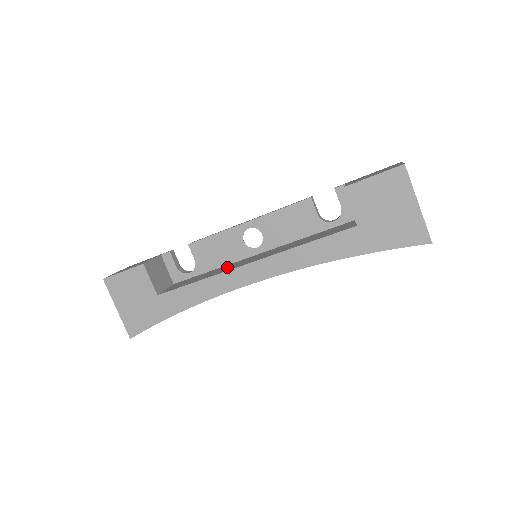
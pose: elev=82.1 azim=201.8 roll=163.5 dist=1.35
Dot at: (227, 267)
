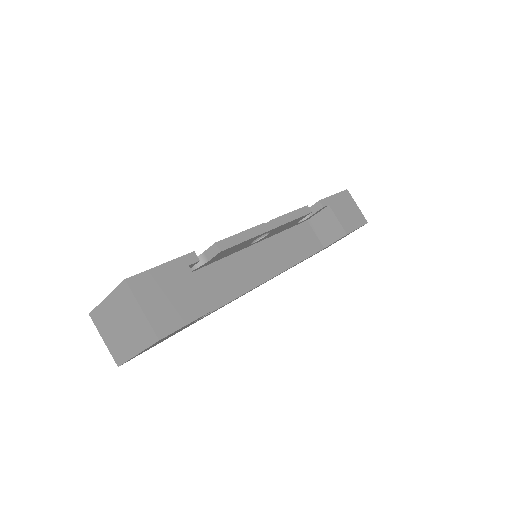
Dot at: (238, 271)
